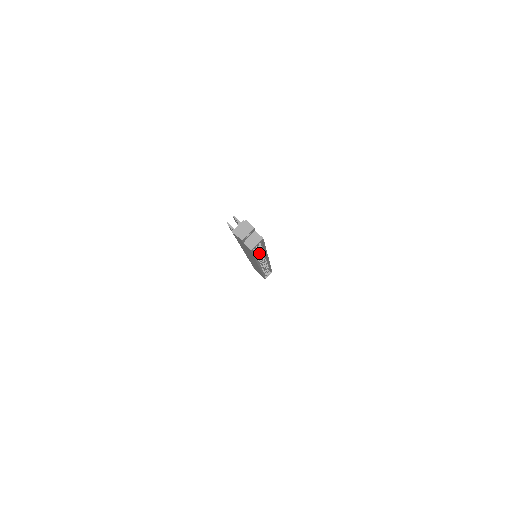
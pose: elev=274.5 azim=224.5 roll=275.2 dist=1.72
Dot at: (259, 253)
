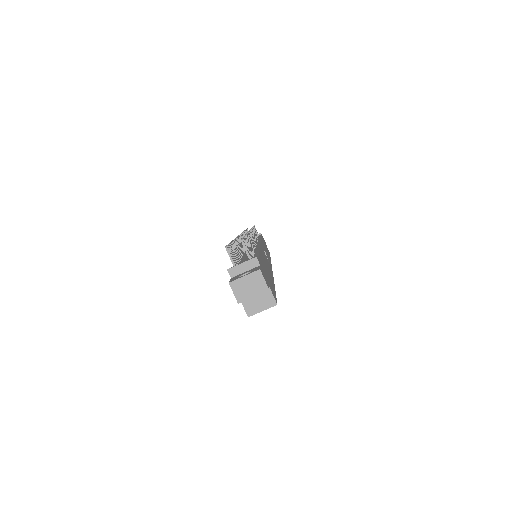
Dot at: occluded
